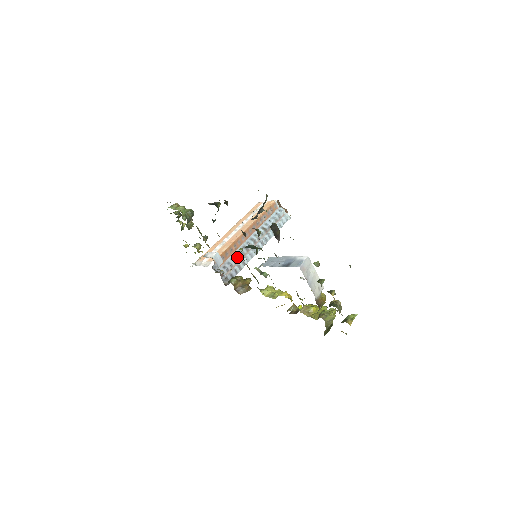
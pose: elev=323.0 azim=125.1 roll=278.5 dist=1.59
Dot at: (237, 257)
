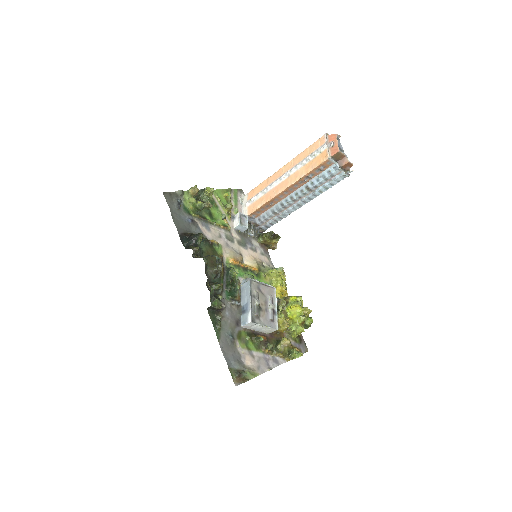
Dot at: (273, 213)
